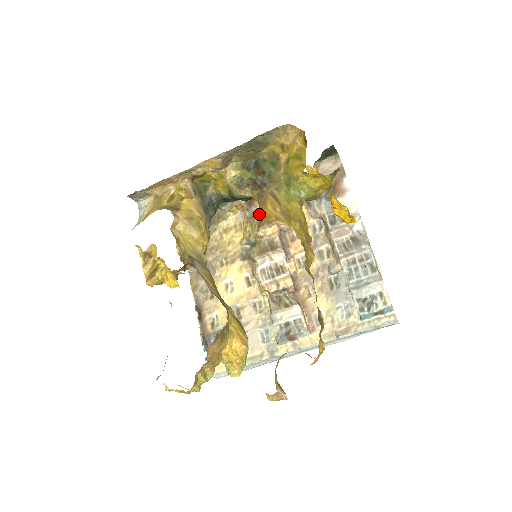
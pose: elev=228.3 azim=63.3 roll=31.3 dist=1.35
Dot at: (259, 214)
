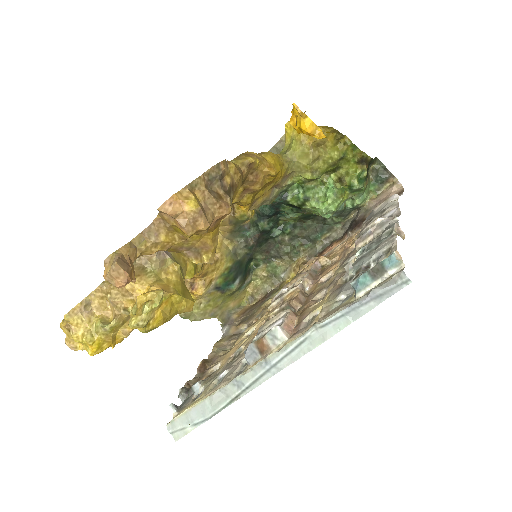
Dot at: occluded
